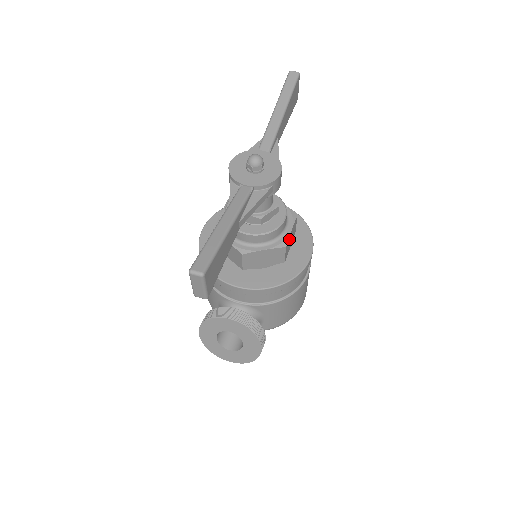
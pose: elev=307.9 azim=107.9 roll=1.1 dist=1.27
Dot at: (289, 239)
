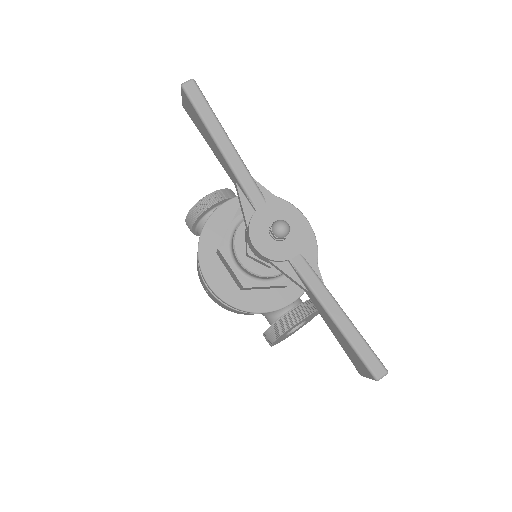
Dot at: occluded
